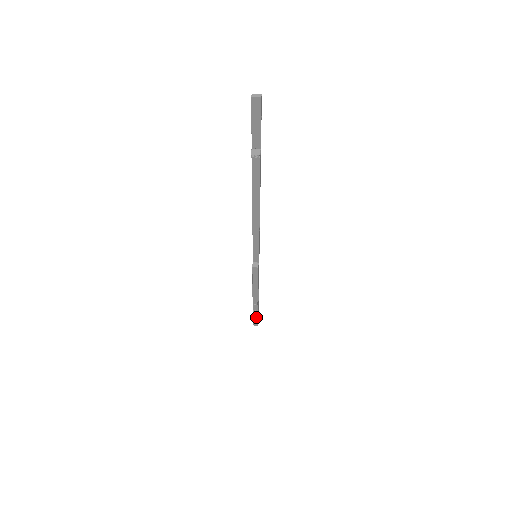
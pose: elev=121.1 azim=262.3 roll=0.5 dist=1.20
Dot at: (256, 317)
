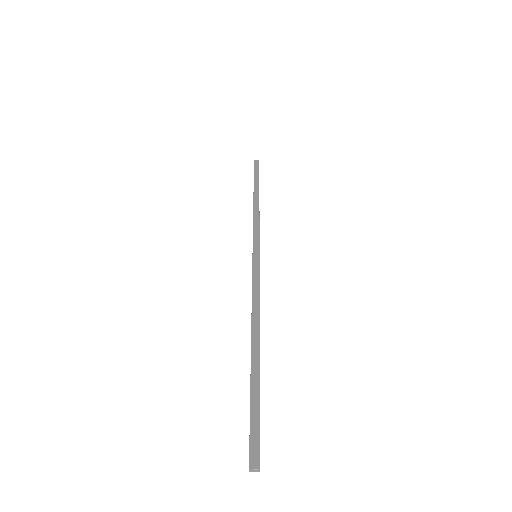
Dot at: (257, 173)
